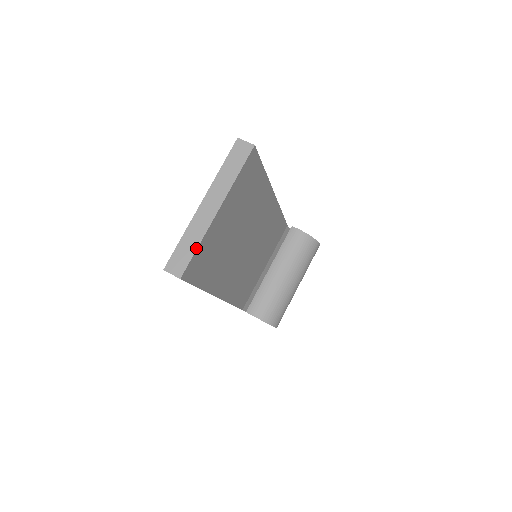
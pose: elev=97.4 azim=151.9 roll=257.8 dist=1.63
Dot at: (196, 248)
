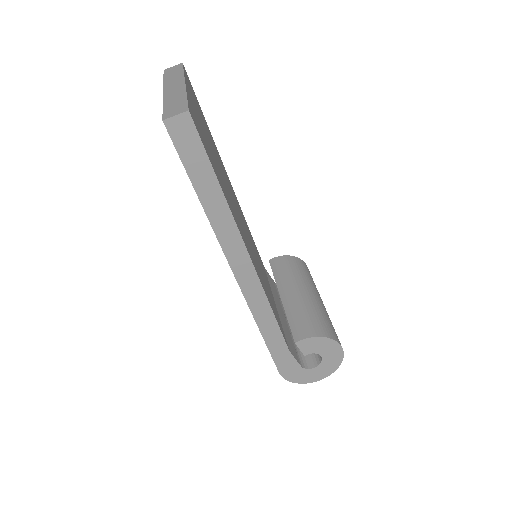
Dot at: (185, 97)
